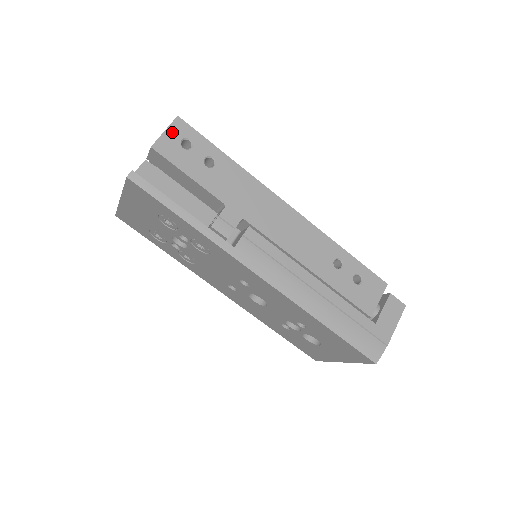
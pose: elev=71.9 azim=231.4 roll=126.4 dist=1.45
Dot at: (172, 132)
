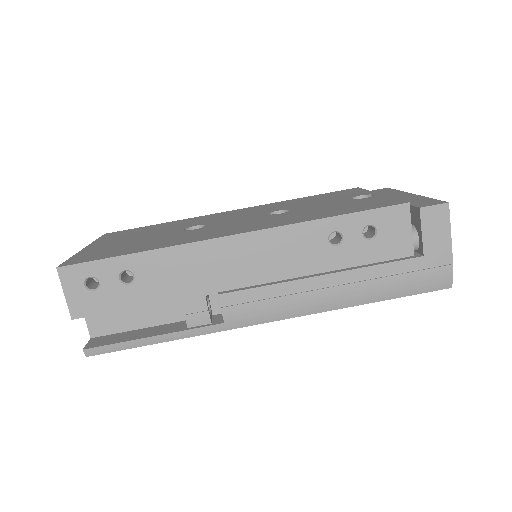
Dot at: (70, 288)
